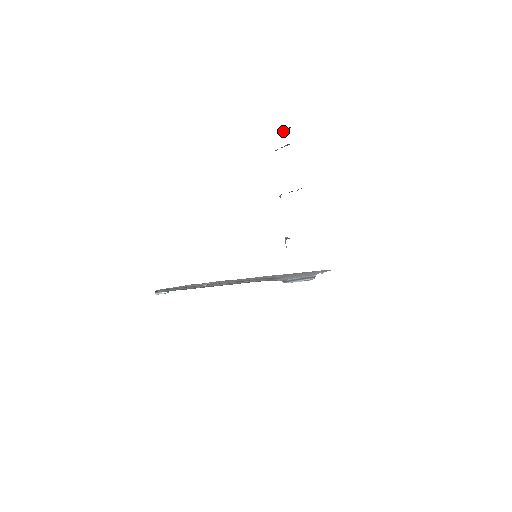
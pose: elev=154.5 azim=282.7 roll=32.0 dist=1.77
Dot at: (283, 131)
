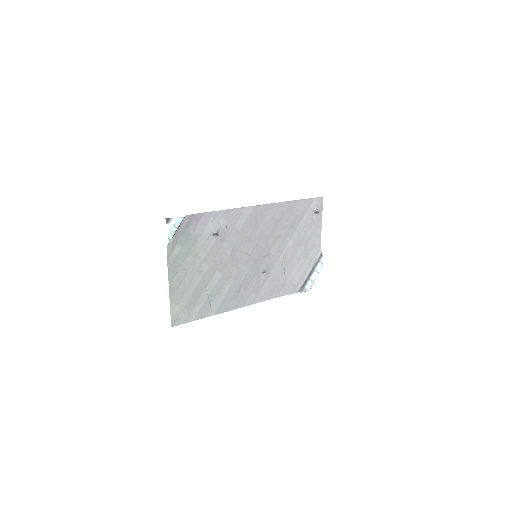
Dot at: occluded
